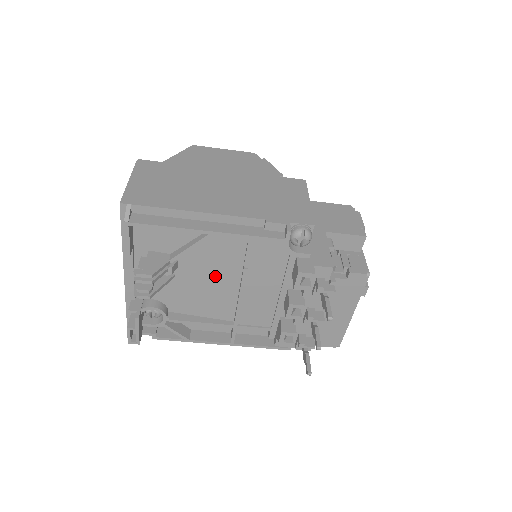
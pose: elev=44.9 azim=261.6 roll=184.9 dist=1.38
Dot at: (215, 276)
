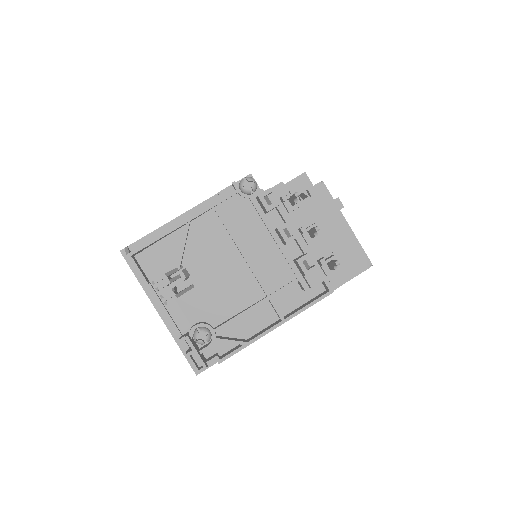
Dot at: (220, 262)
